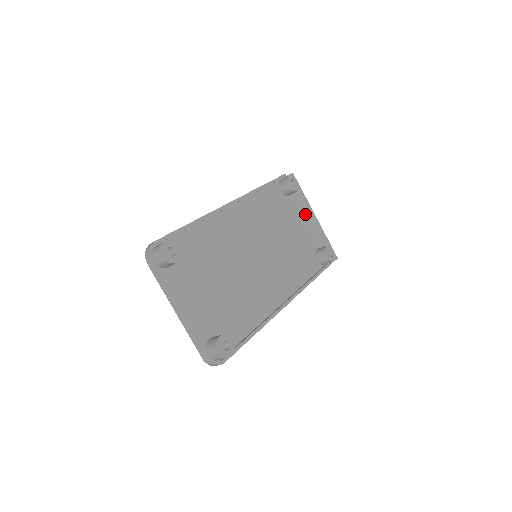
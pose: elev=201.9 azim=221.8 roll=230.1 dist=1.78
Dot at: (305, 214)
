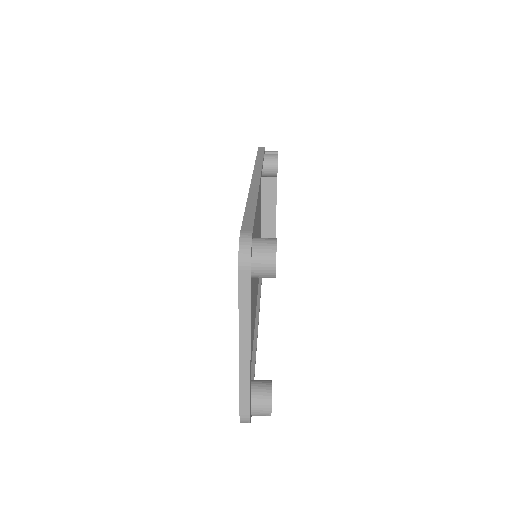
Dot at: (266, 204)
